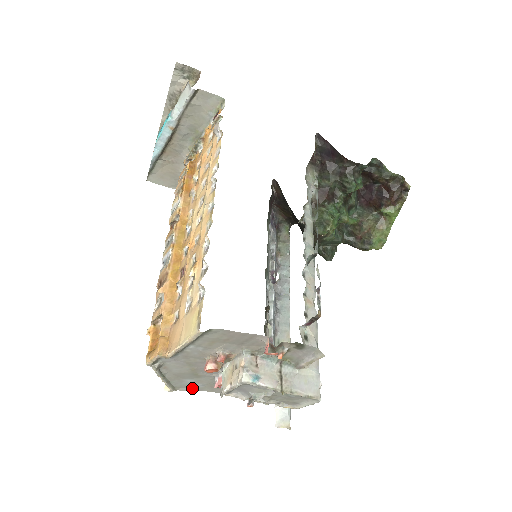
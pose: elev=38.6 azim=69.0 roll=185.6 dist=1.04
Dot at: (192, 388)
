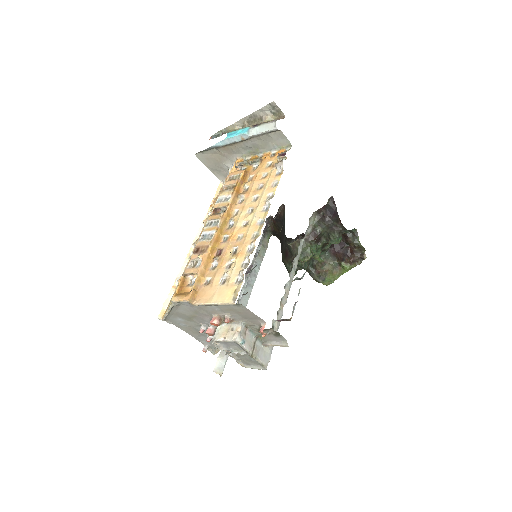
Dot at: (175, 324)
